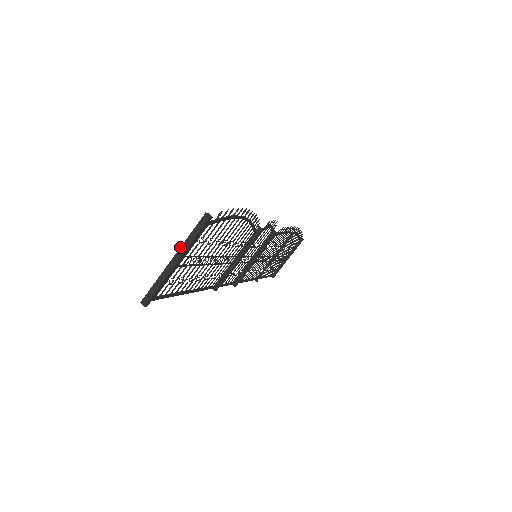
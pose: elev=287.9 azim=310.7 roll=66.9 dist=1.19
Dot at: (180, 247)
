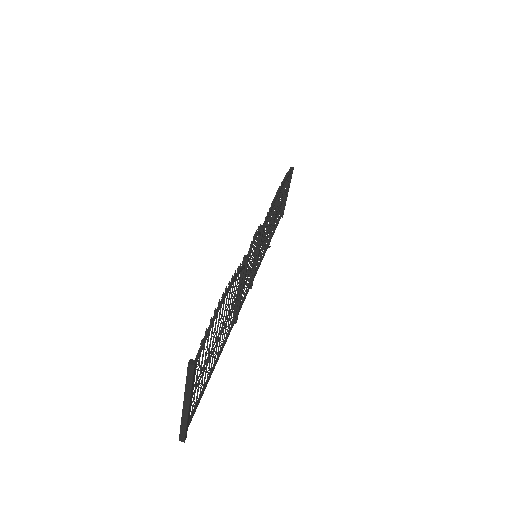
Dot at: (184, 395)
